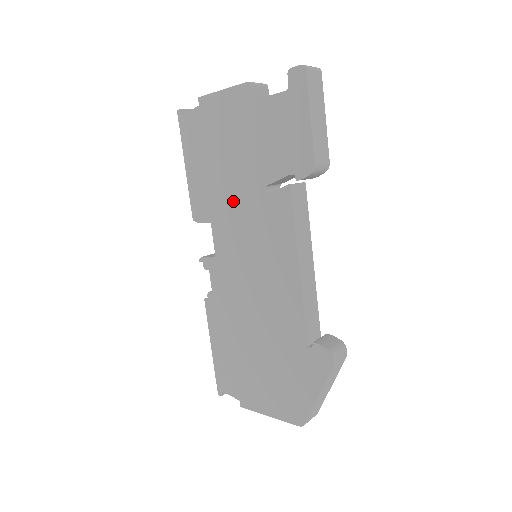
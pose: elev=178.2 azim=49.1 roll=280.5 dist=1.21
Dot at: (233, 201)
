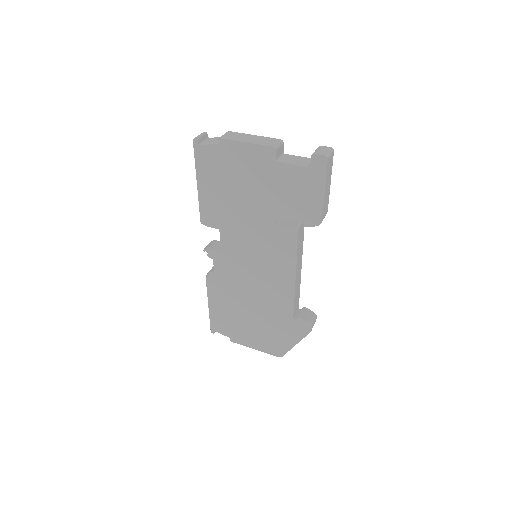
Dot at: (244, 222)
